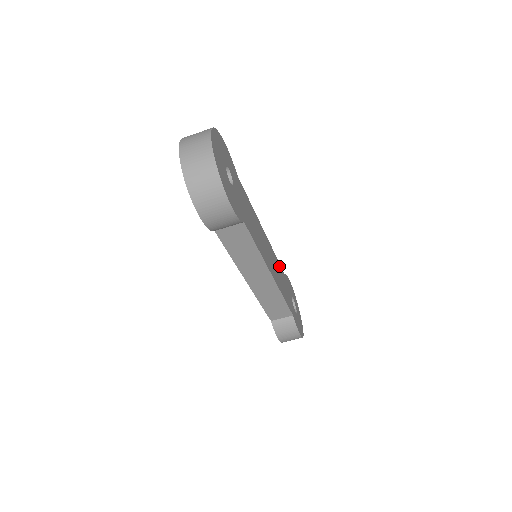
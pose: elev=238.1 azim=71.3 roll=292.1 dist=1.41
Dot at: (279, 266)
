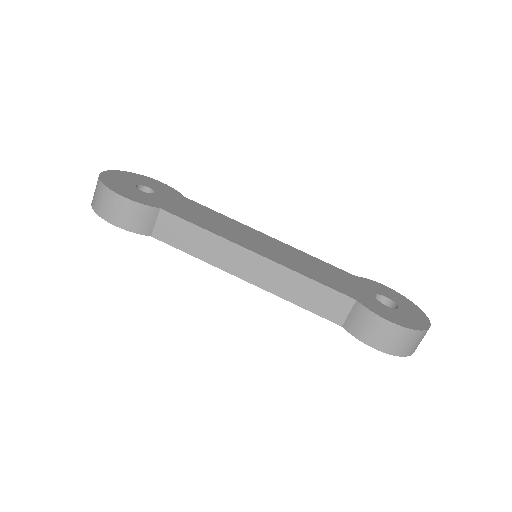
Dot at: (323, 264)
